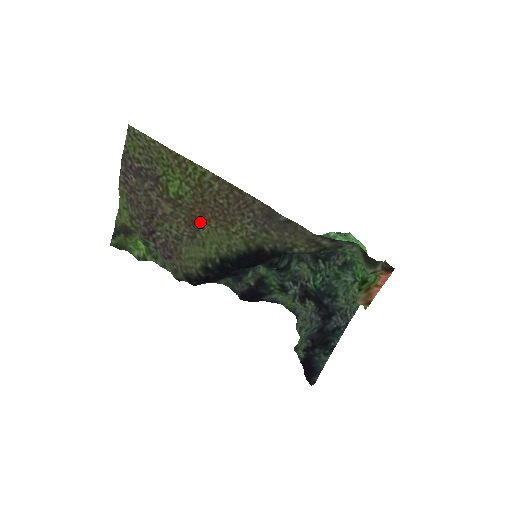
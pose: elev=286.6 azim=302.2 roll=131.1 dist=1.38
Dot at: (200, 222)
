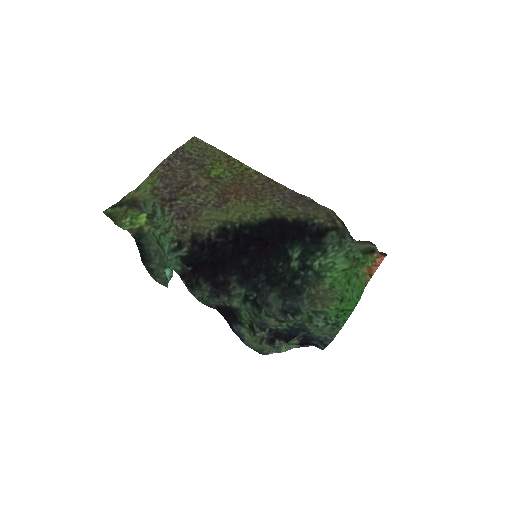
Dot at: (231, 197)
